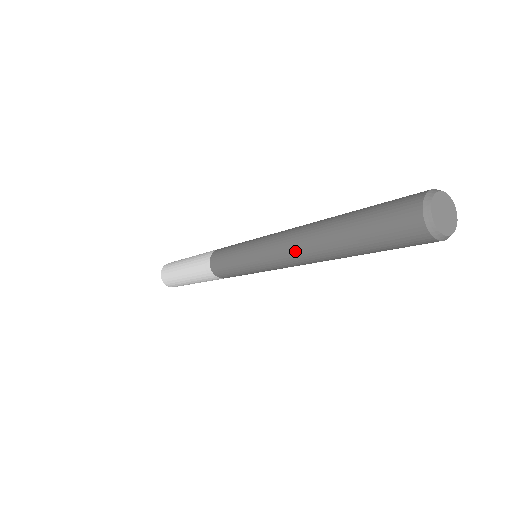
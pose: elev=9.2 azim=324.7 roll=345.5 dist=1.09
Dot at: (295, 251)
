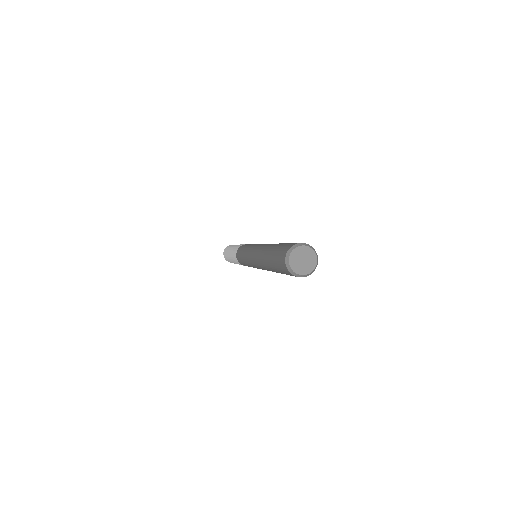
Dot at: (258, 263)
